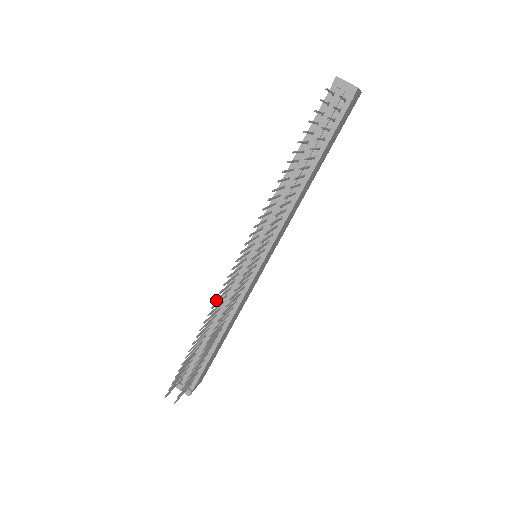
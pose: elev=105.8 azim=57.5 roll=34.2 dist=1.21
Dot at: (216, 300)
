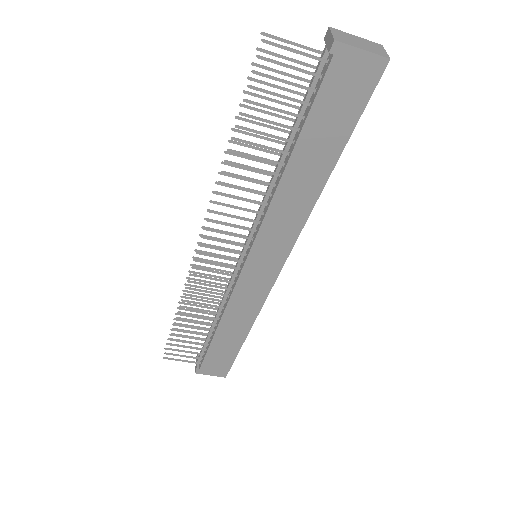
Dot at: (189, 271)
